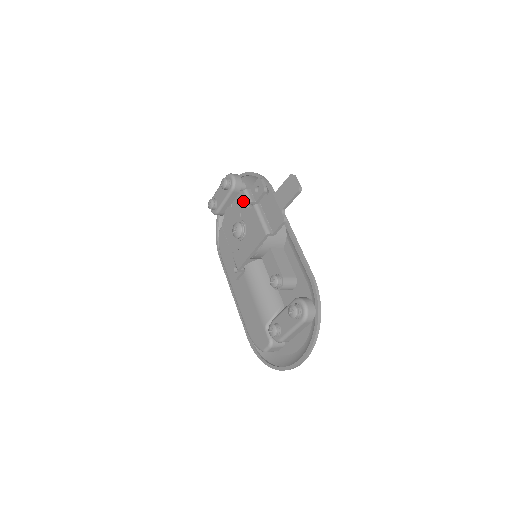
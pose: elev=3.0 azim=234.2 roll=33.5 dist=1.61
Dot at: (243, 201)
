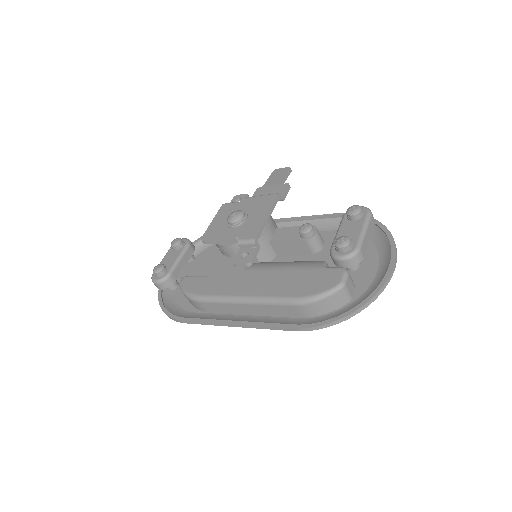
Dot at: (227, 207)
